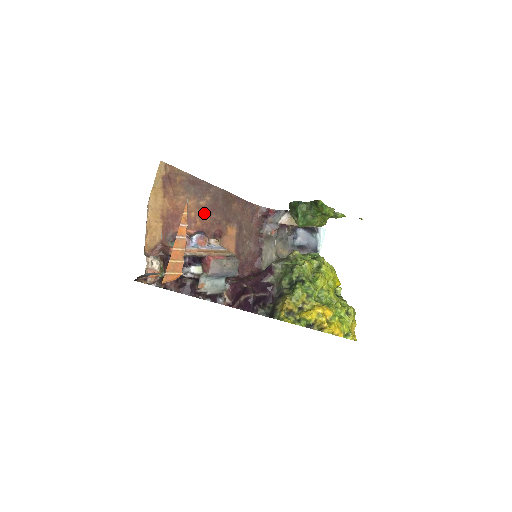
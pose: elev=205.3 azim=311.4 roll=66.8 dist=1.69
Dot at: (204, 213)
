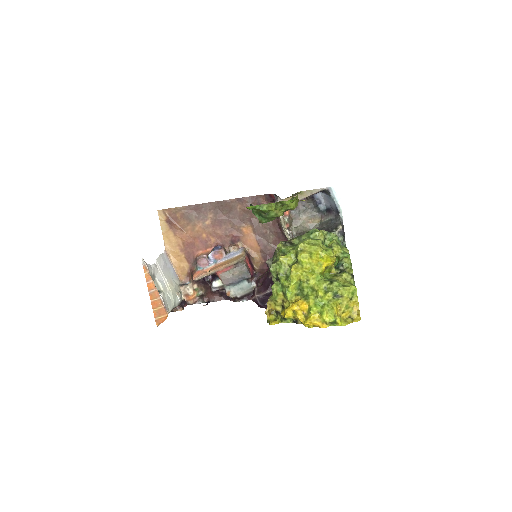
Dot at: (214, 229)
